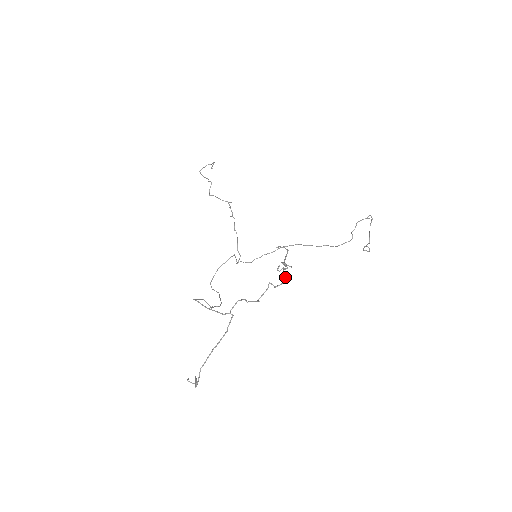
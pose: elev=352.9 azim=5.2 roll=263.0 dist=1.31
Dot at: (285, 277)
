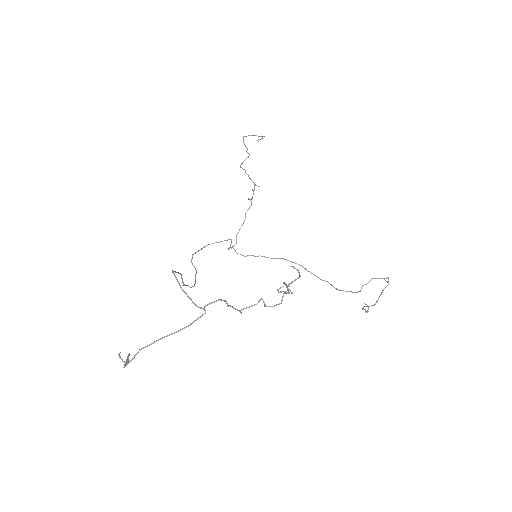
Dot at: (281, 301)
